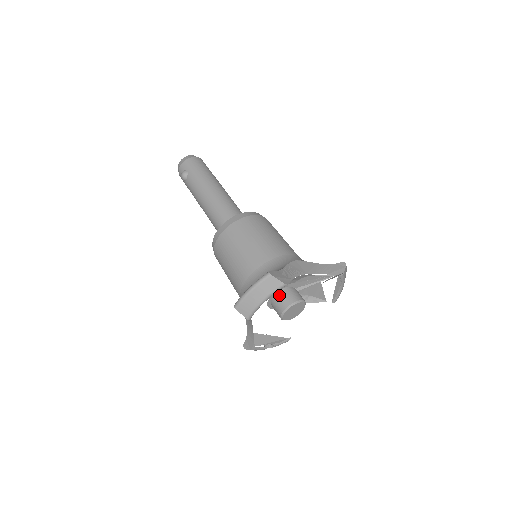
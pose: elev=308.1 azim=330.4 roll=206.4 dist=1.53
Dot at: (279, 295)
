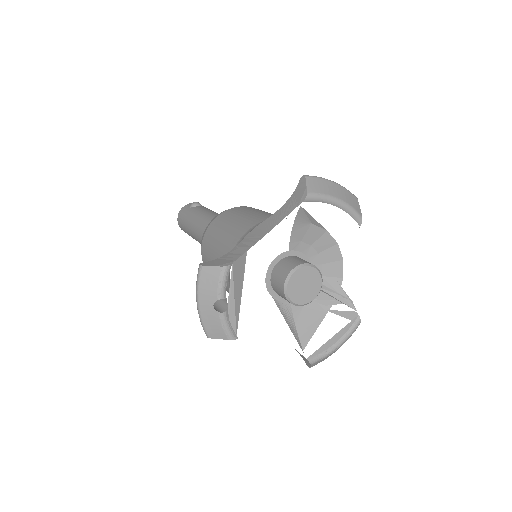
Dot at: (302, 258)
